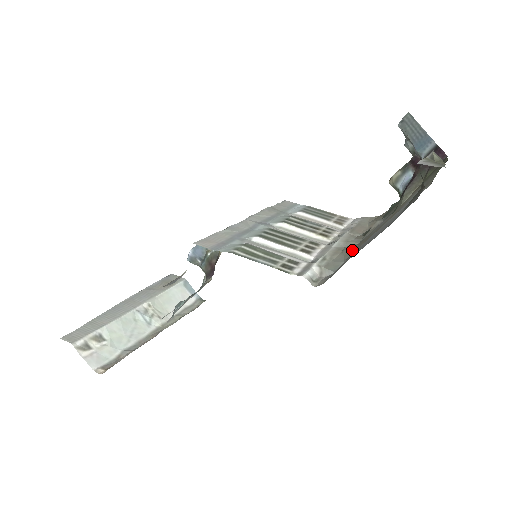
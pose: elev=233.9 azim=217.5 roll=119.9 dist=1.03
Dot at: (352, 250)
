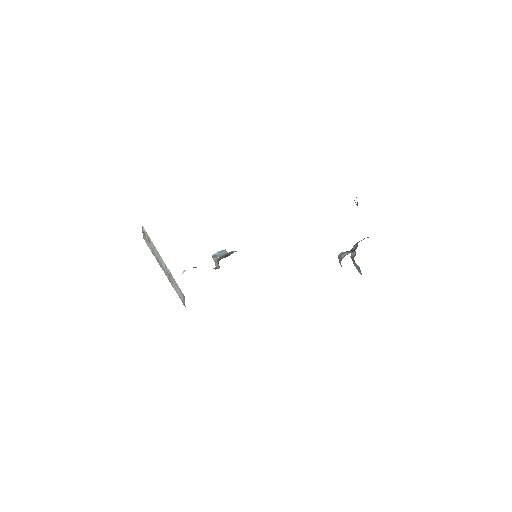
Dot at: occluded
